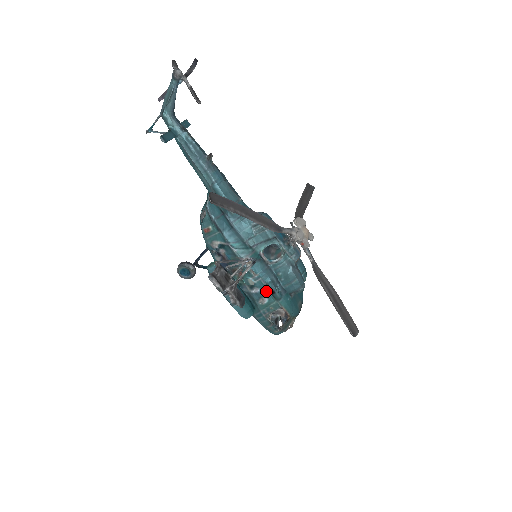
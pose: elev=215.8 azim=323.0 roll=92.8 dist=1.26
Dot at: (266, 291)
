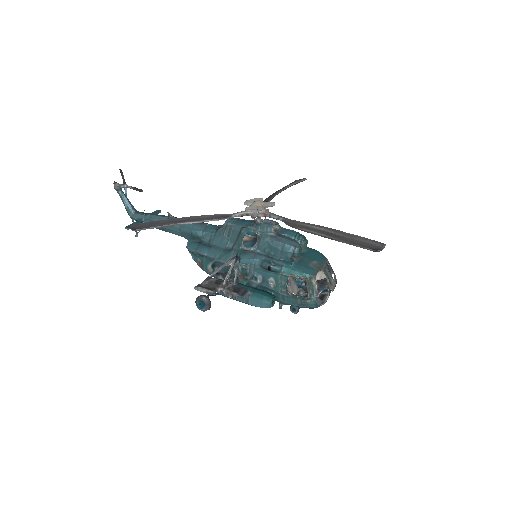
Dot at: (266, 272)
